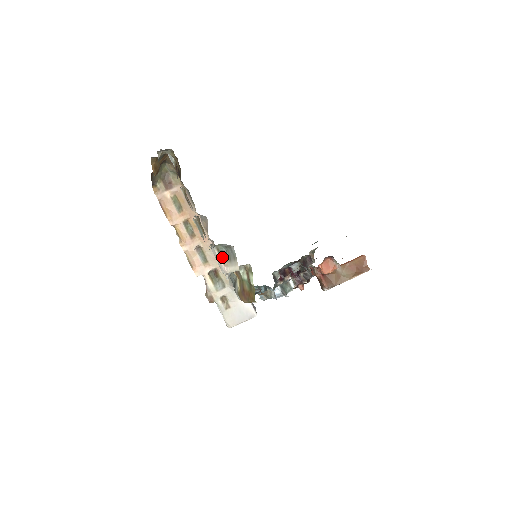
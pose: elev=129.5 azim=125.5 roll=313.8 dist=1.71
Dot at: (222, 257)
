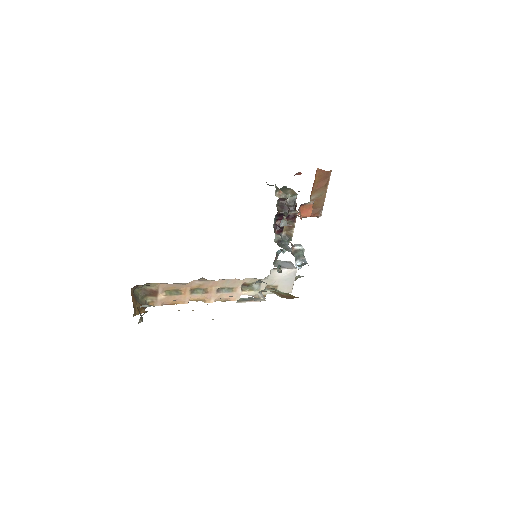
Dot at: (248, 301)
